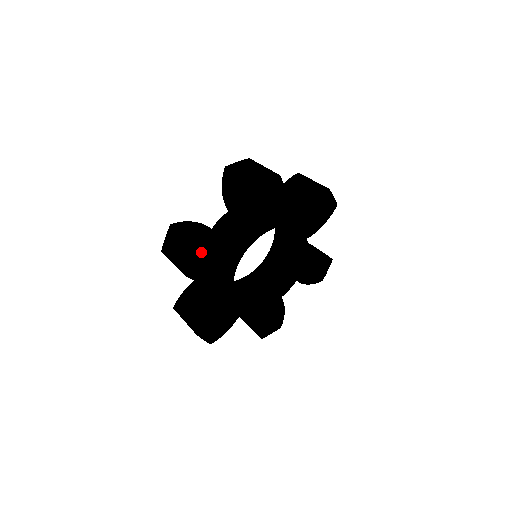
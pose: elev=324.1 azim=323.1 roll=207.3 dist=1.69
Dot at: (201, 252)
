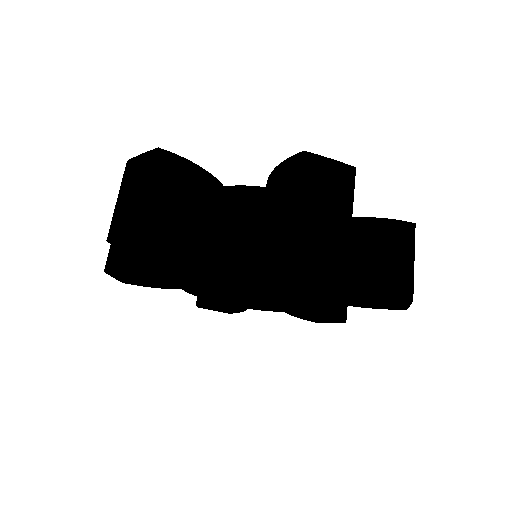
Dot at: (116, 274)
